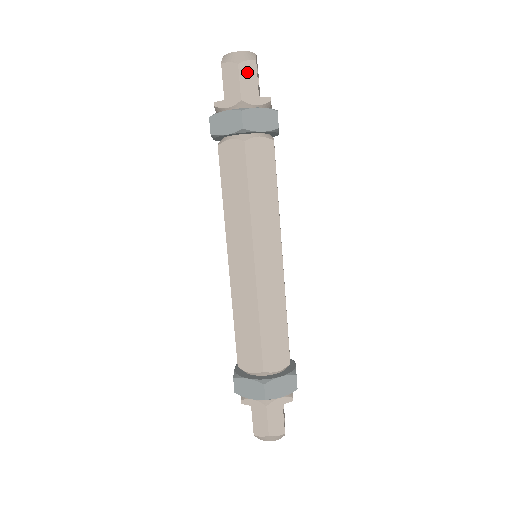
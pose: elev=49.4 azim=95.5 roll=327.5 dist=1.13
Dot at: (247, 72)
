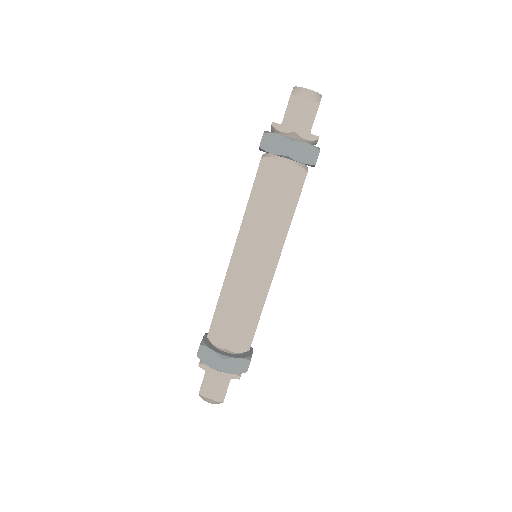
Dot at: (309, 110)
